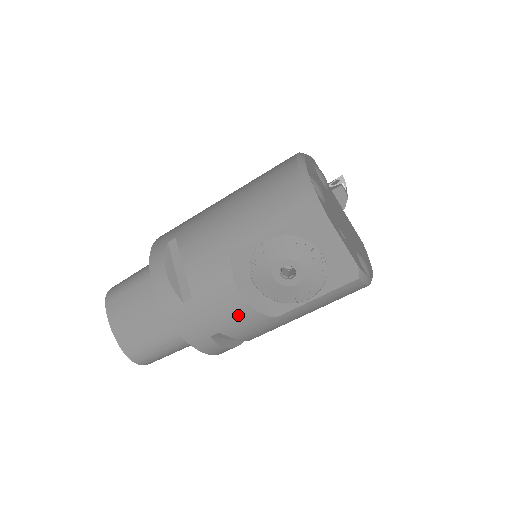
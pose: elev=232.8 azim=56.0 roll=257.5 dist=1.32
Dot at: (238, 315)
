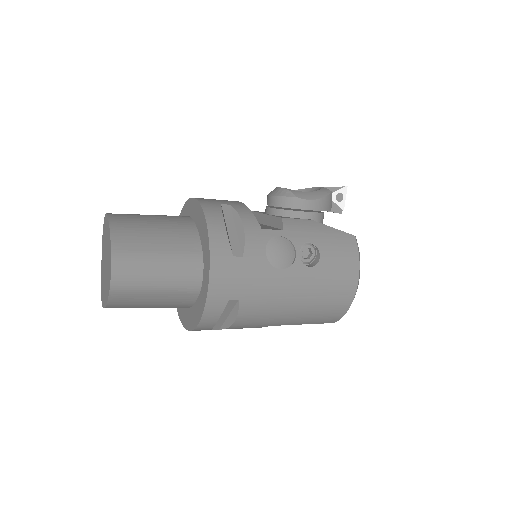
Dot at: occluded
